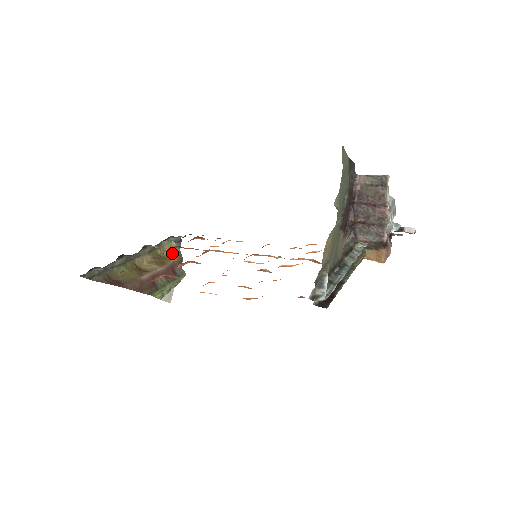
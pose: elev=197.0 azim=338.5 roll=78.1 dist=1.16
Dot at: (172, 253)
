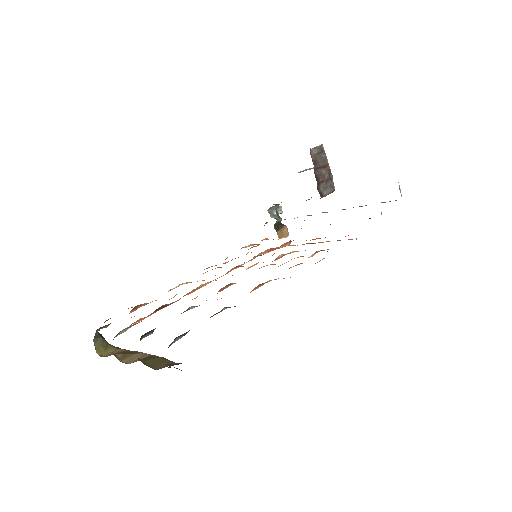
Dot at: (106, 351)
